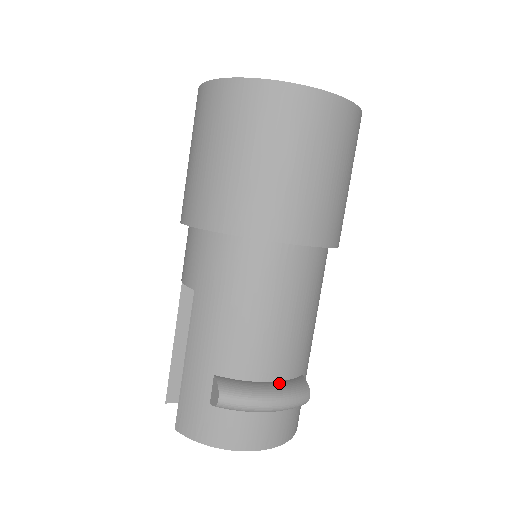
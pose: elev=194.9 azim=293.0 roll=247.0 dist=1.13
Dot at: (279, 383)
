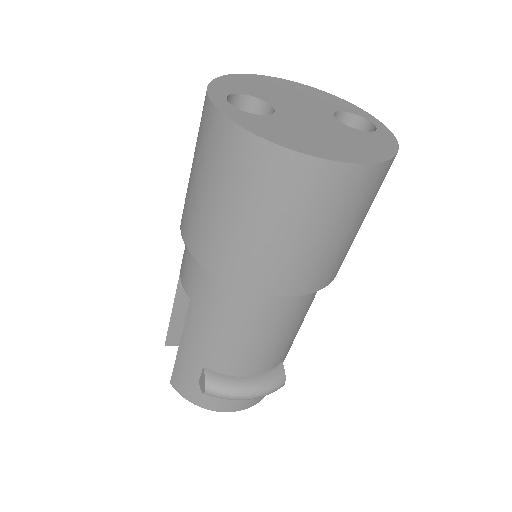
Dot at: (259, 377)
